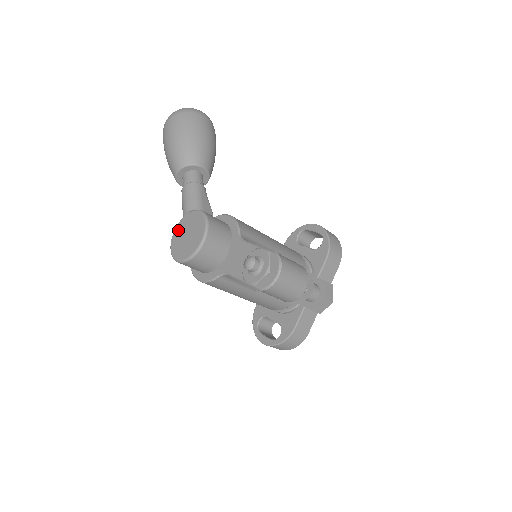
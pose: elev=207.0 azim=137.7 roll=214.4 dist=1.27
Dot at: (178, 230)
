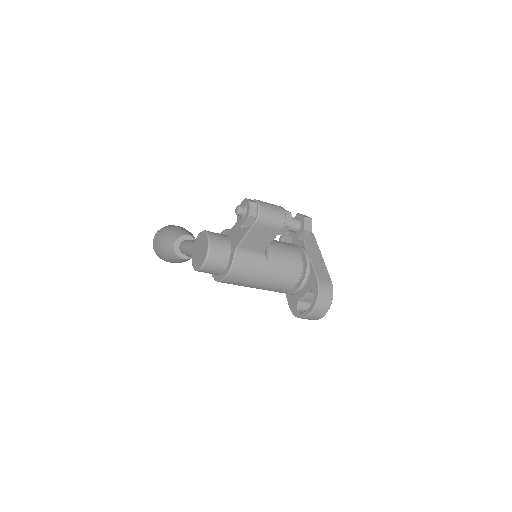
Dot at: (193, 259)
